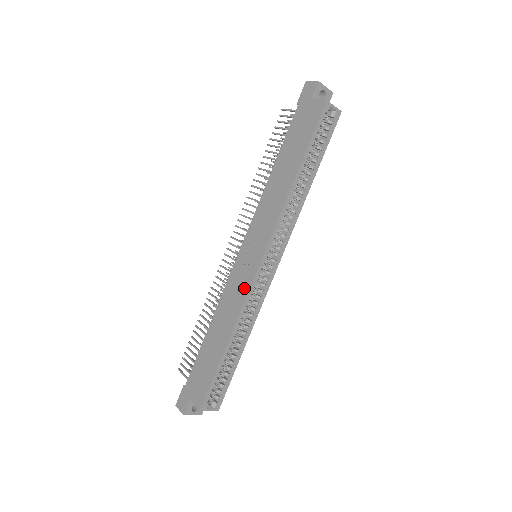
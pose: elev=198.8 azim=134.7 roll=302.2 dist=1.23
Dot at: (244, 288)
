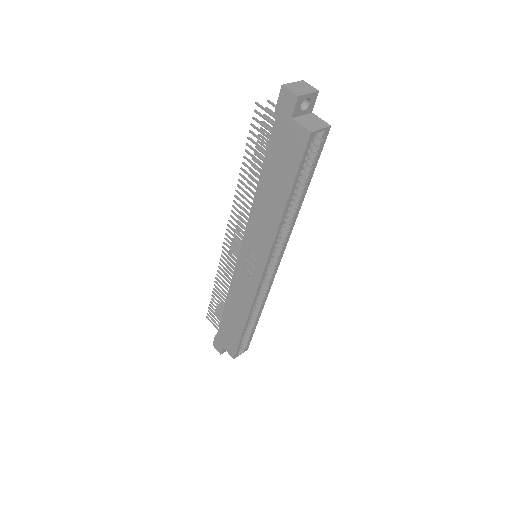
Dot at: (251, 290)
